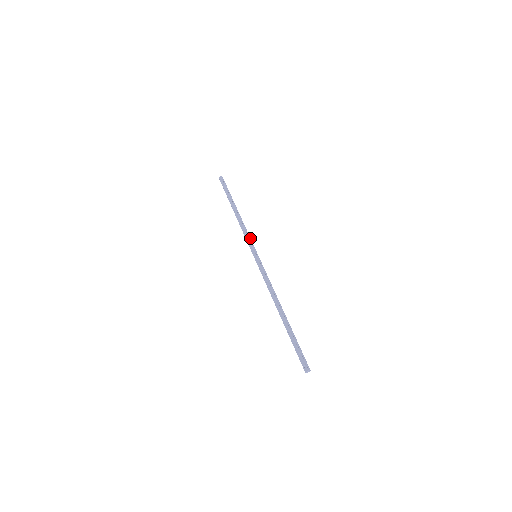
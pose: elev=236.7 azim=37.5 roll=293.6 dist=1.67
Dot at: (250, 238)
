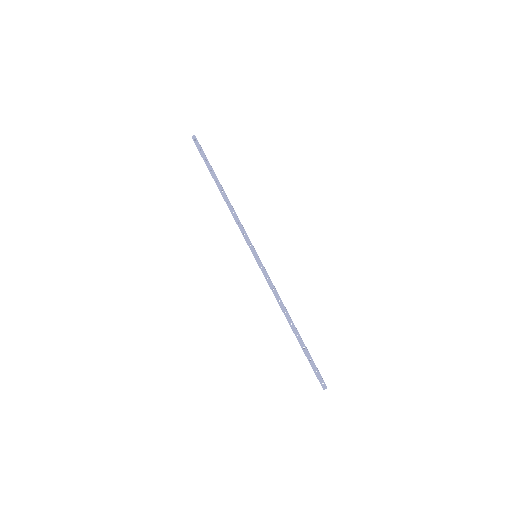
Dot at: occluded
